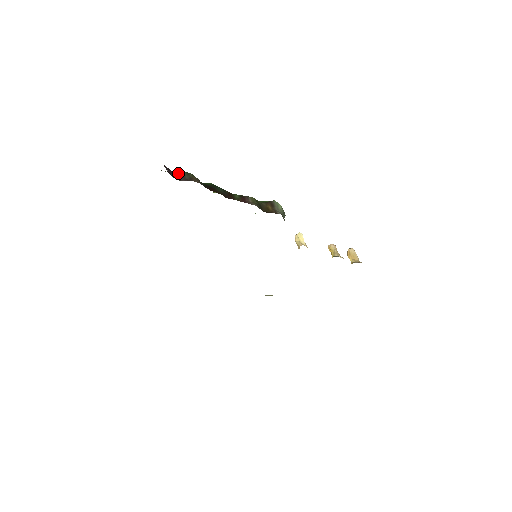
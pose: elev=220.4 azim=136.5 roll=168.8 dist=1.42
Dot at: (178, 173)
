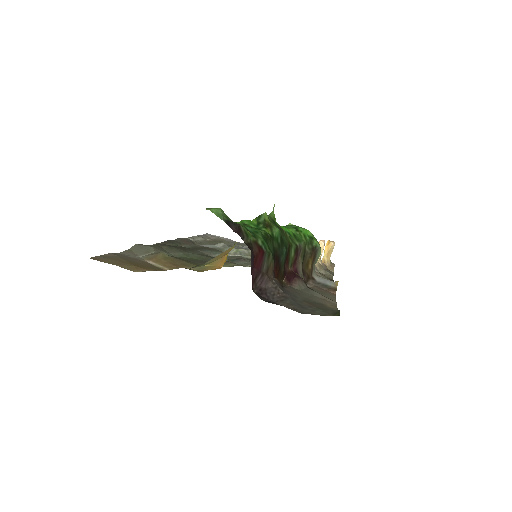
Dot at: (259, 259)
